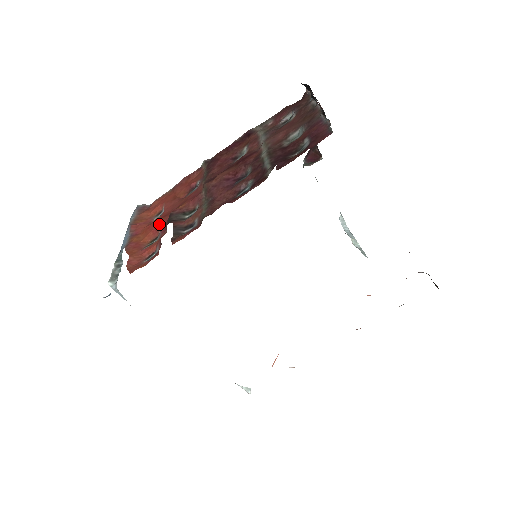
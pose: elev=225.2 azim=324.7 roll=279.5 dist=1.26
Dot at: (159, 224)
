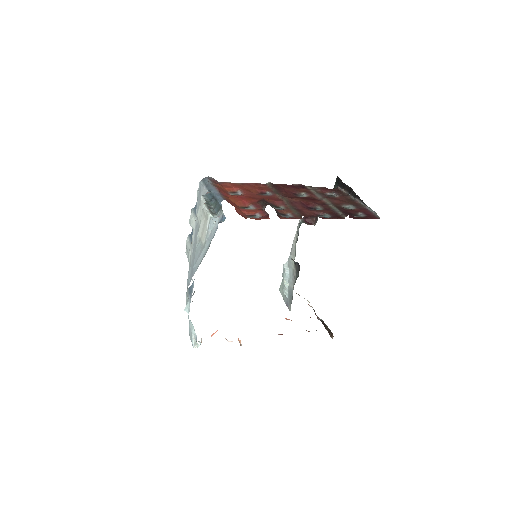
Dot at: (249, 200)
